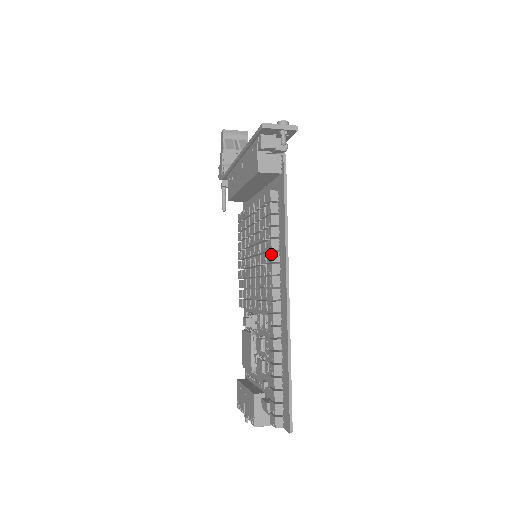
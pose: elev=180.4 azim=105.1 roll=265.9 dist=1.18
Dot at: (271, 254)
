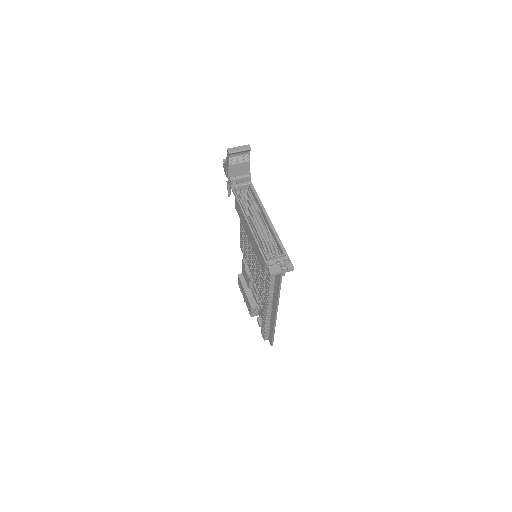
Dot at: (268, 294)
